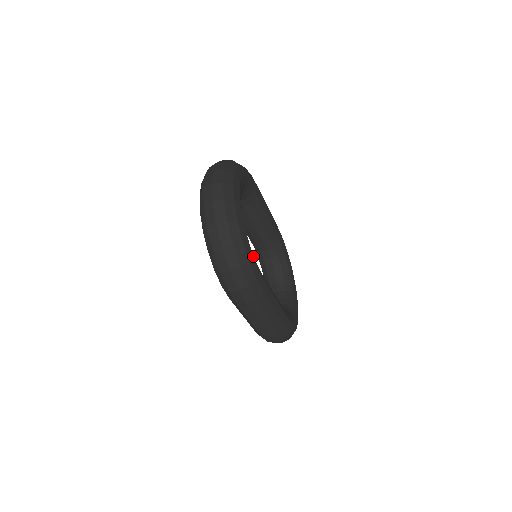
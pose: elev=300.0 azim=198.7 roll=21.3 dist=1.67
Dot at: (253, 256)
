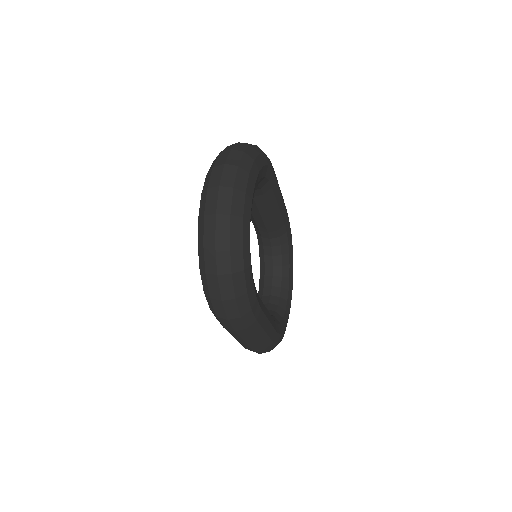
Dot at: (253, 284)
